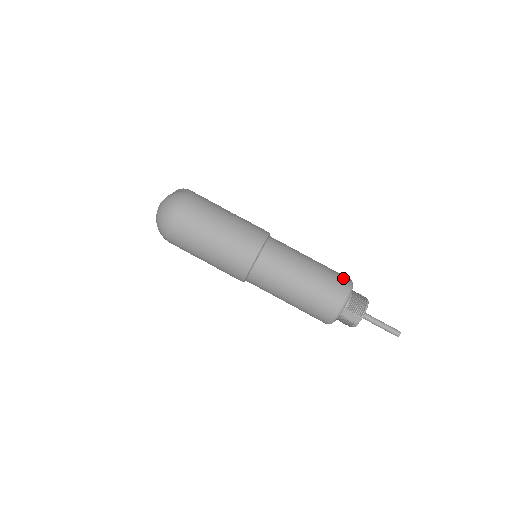
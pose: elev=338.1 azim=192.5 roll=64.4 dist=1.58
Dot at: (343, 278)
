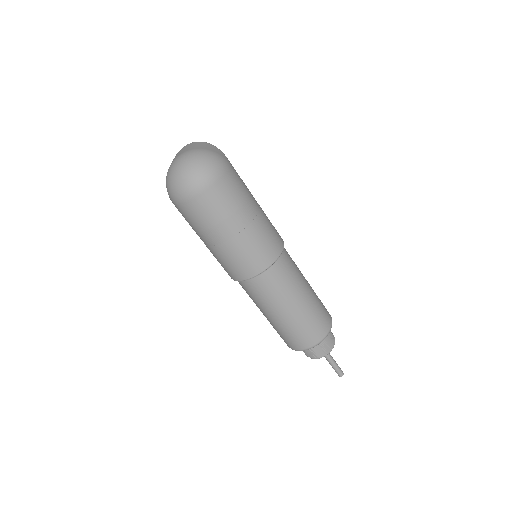
Dot at: (328, 313)
